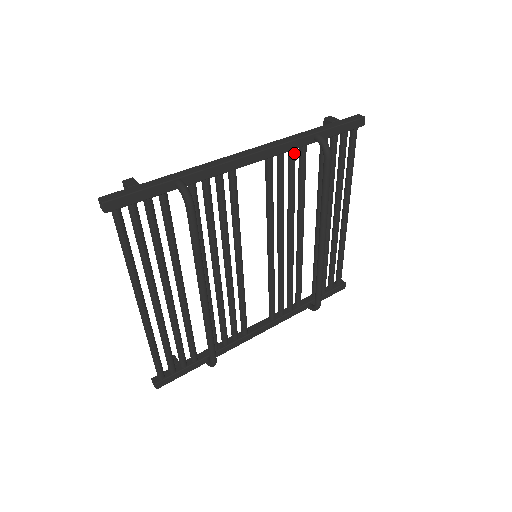
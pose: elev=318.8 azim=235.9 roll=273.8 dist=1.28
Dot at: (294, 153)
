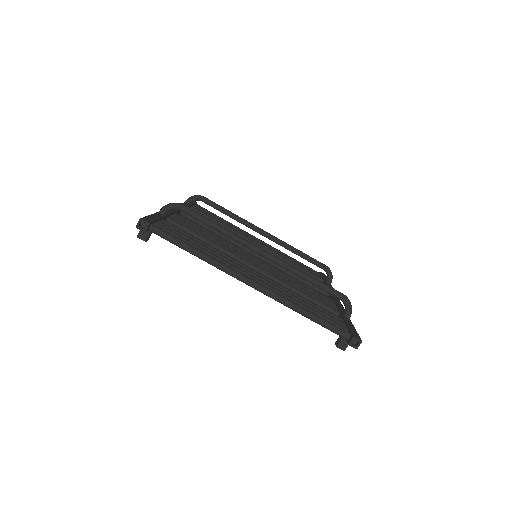
Dot at: occluded
